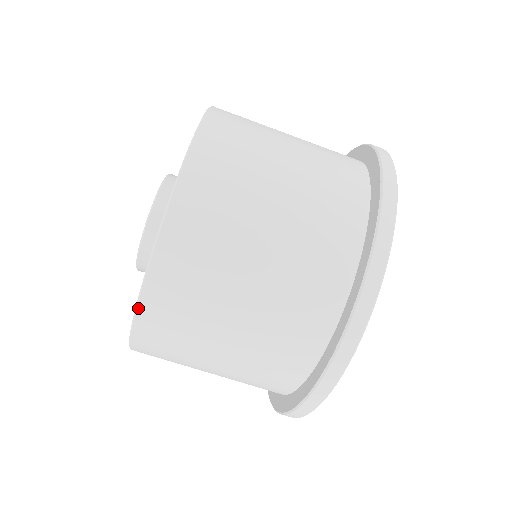
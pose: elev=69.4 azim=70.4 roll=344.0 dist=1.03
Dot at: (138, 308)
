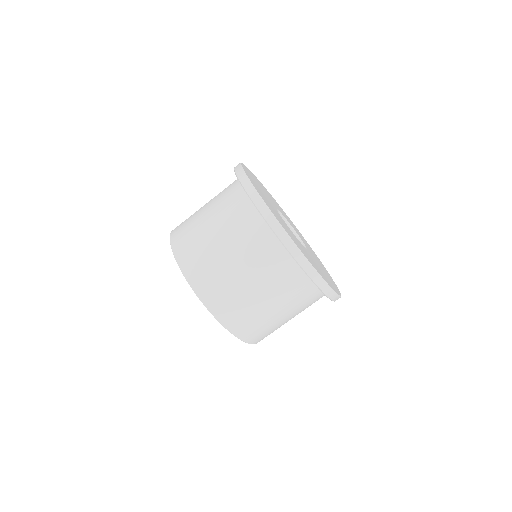
Dot at: (235, 335)
